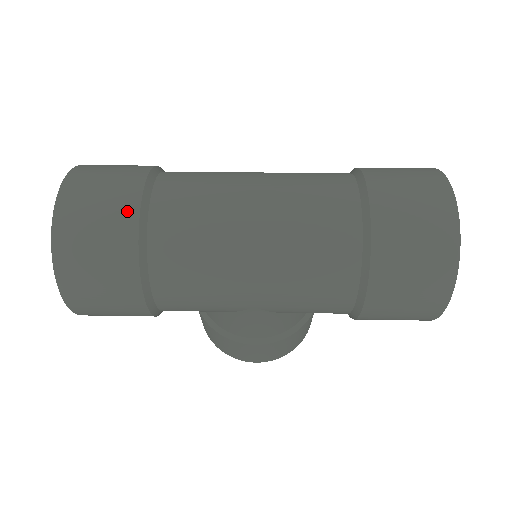
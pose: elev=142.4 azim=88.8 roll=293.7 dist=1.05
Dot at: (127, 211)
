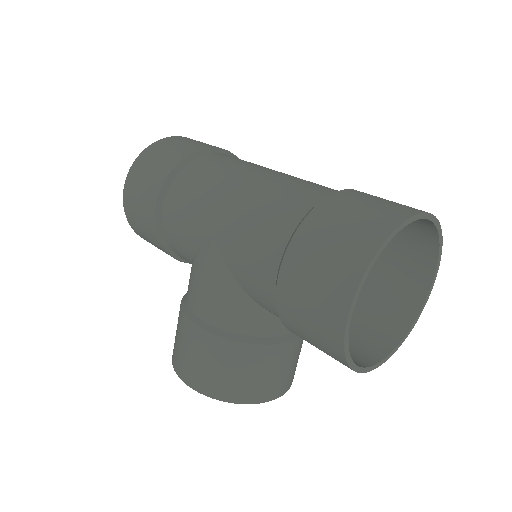
Dot at: (202, 146)
